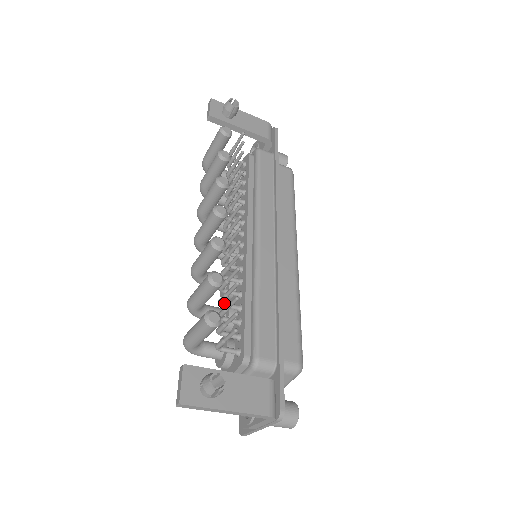
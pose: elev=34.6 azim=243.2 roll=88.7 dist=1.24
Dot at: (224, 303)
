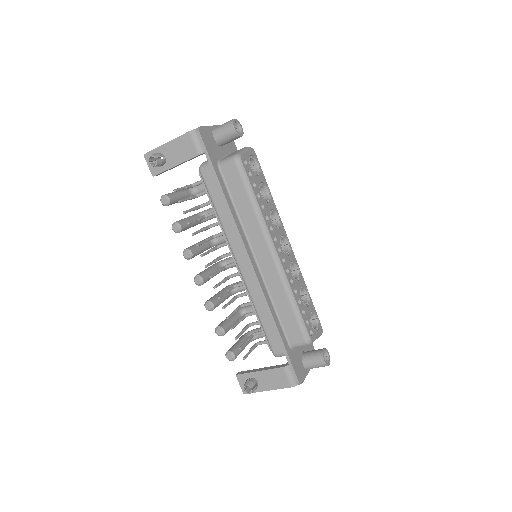
Dot at: (247, 315)
